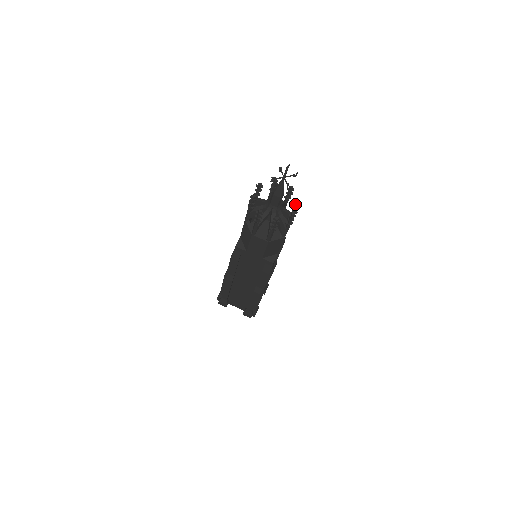
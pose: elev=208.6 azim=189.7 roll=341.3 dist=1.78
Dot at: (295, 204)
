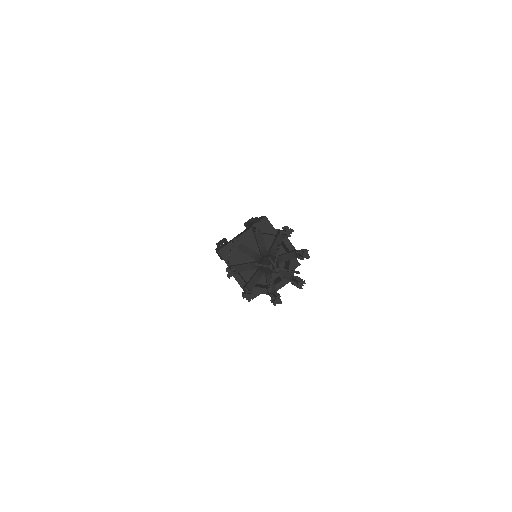
Dot at: occluded
